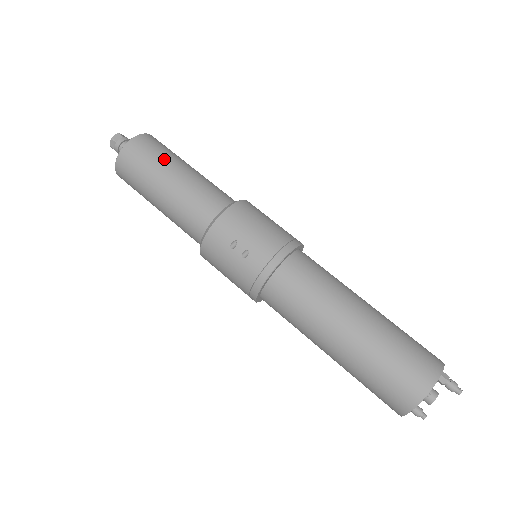
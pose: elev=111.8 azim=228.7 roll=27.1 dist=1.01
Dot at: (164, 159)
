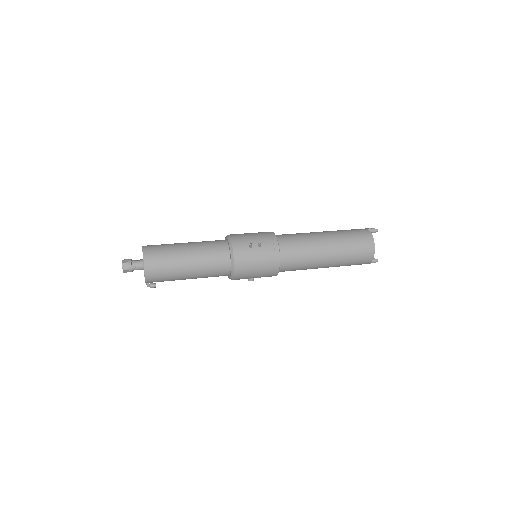
Dot at: (171, 245)
